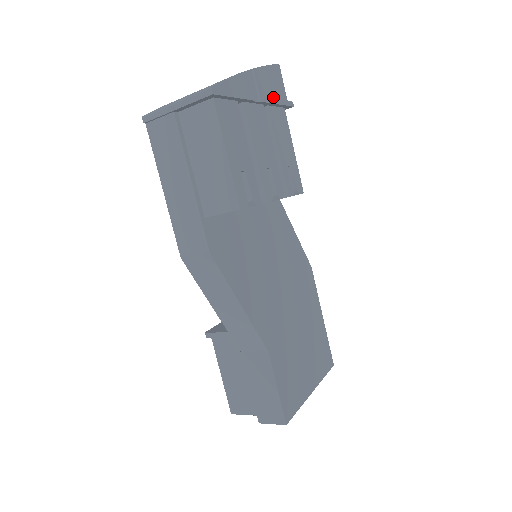
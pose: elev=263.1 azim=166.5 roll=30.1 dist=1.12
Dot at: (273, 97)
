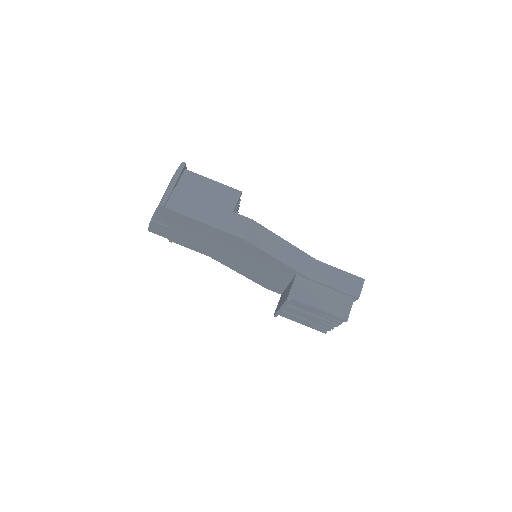
Dot at: occluded
